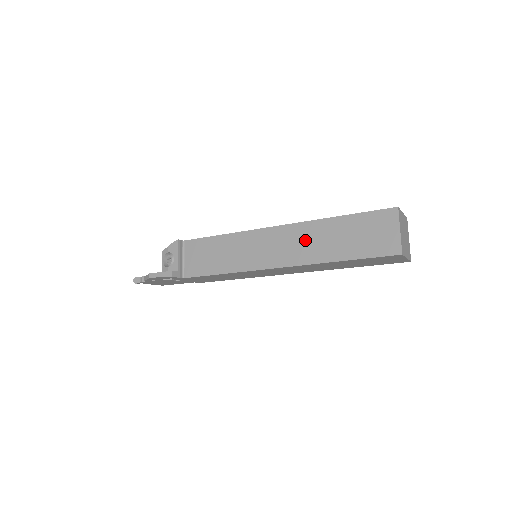
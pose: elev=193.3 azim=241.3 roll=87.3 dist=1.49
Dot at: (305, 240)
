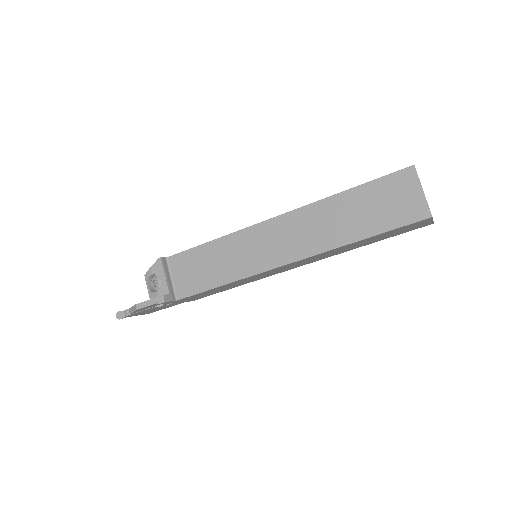
Dot at: (314, 225)
